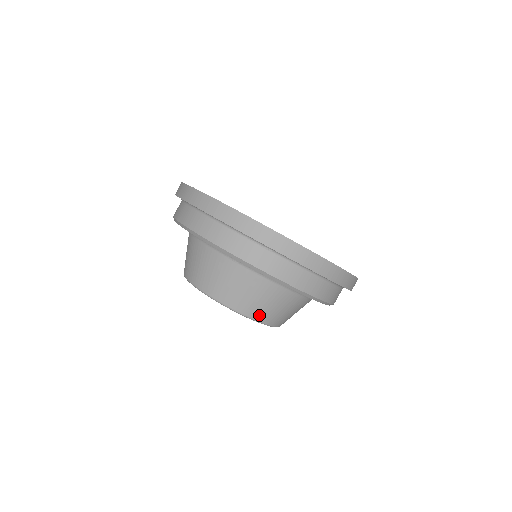
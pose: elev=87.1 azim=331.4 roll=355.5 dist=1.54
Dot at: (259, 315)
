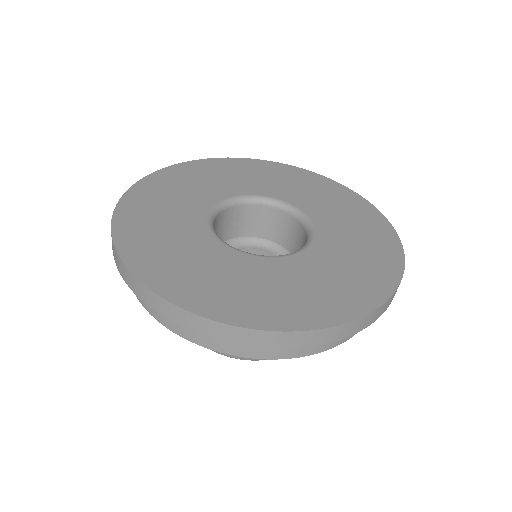
Dot at: occluded
